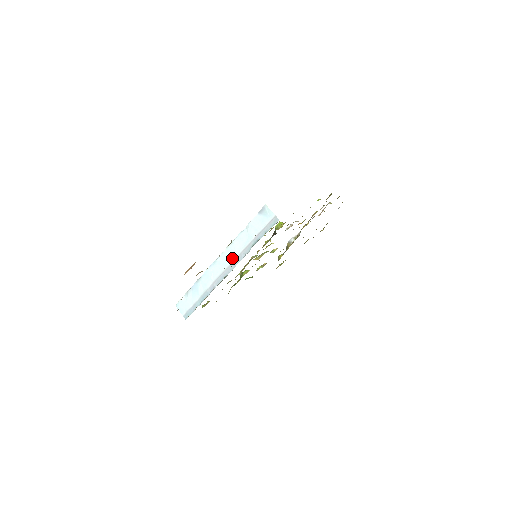
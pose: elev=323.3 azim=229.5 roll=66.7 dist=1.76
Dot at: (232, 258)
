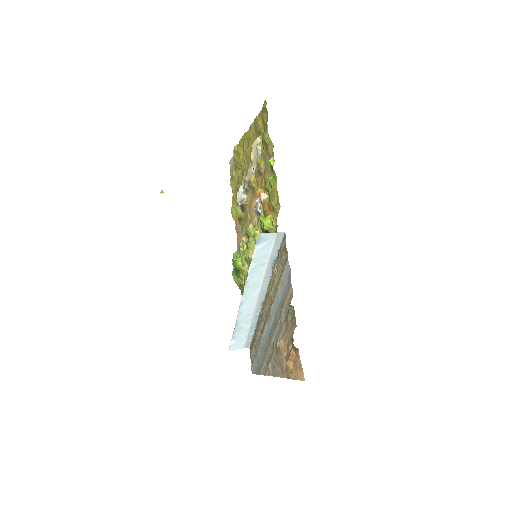
Dot at: (257, 289)
